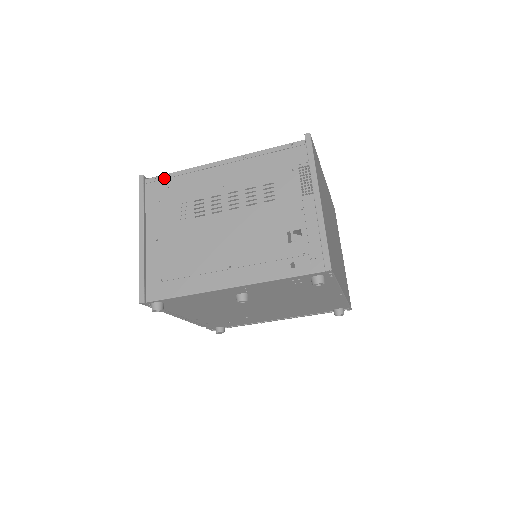
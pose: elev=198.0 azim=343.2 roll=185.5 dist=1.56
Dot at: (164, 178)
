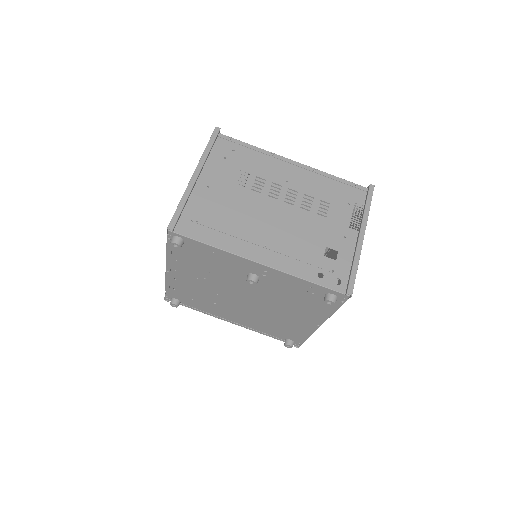
Dot at: (237, 143)
